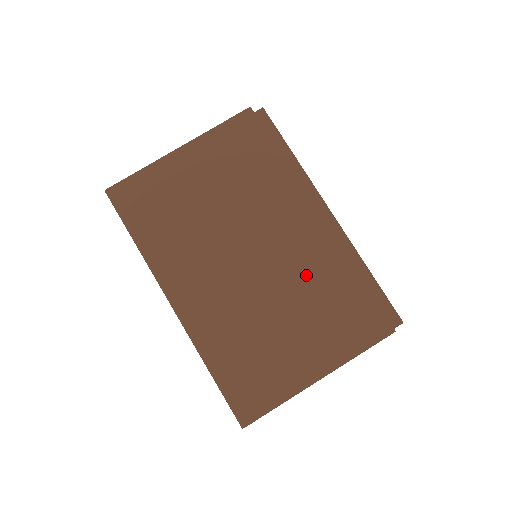
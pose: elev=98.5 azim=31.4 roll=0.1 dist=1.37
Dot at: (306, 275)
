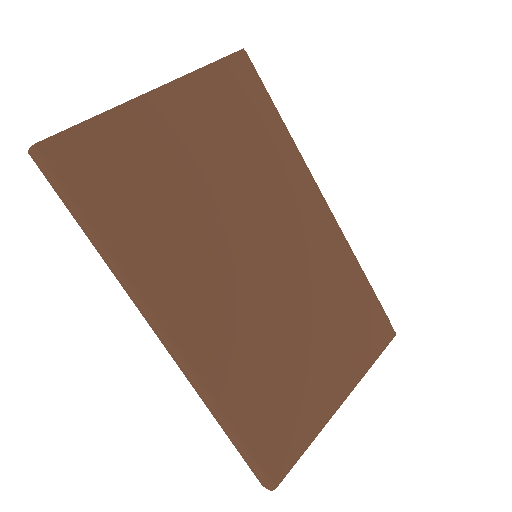
Dot at: (321, 279)
